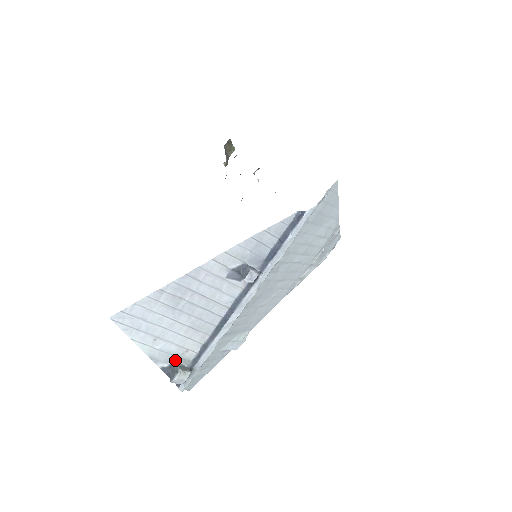
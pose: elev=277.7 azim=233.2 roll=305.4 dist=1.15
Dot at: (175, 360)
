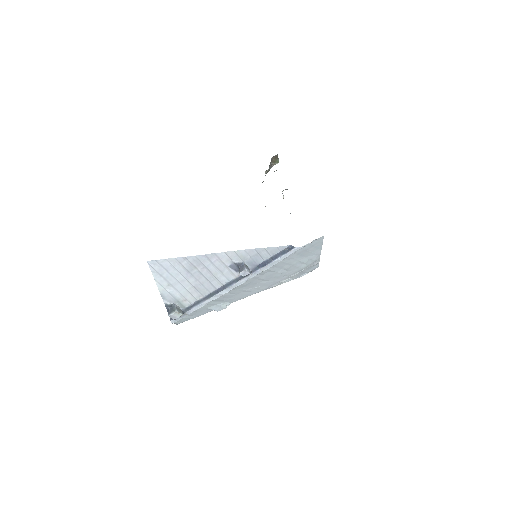
Dot at: (176, 303)
